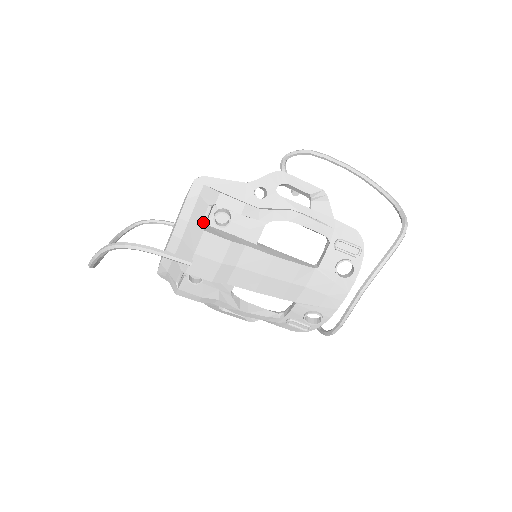
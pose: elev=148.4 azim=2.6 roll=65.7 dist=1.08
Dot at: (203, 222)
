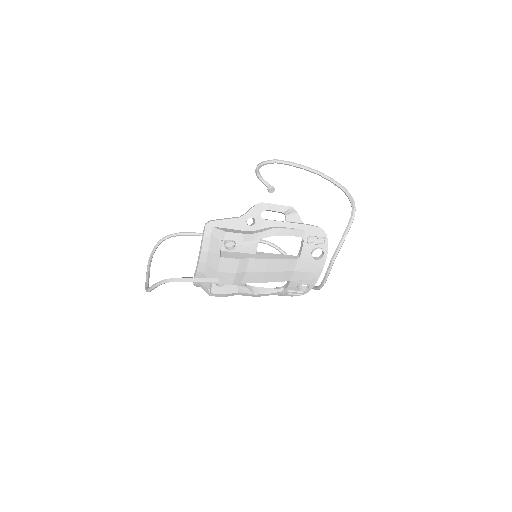
Dot at: (218, 252)
